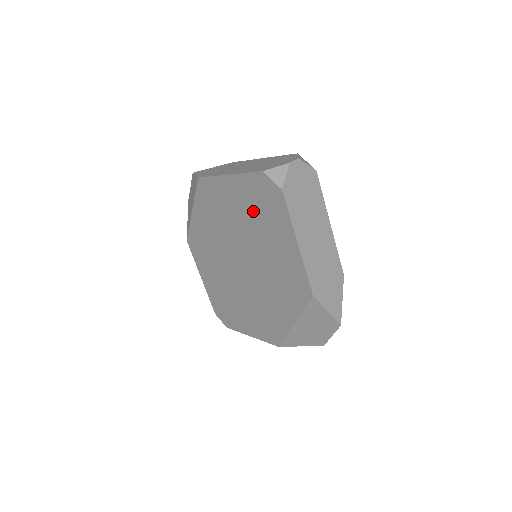
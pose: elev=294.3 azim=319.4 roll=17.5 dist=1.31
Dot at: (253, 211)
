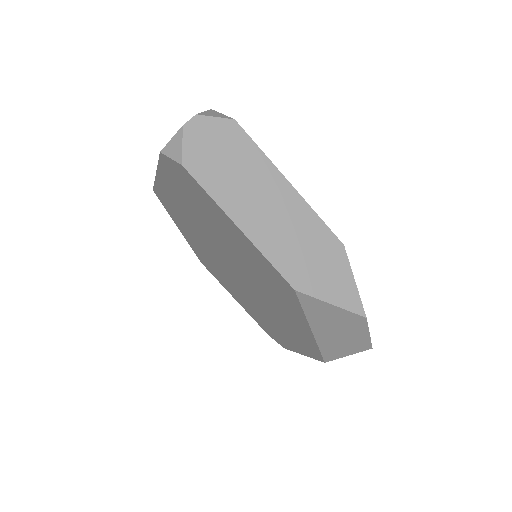
Dot at: (193, 205)
